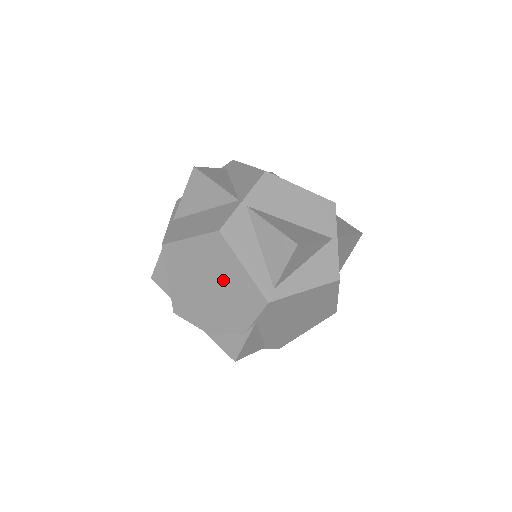
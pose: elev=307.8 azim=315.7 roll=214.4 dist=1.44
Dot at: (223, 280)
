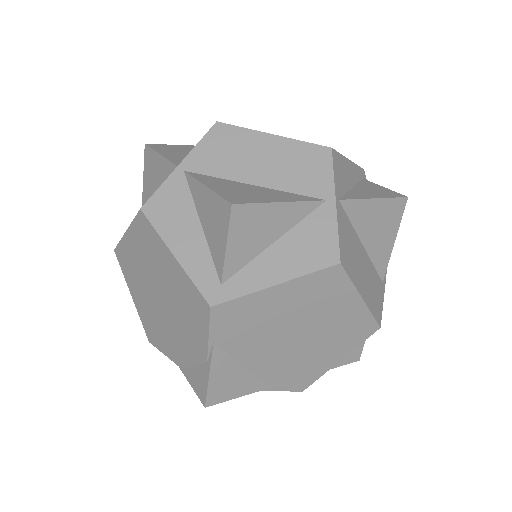
Dot at: (165, 283)
